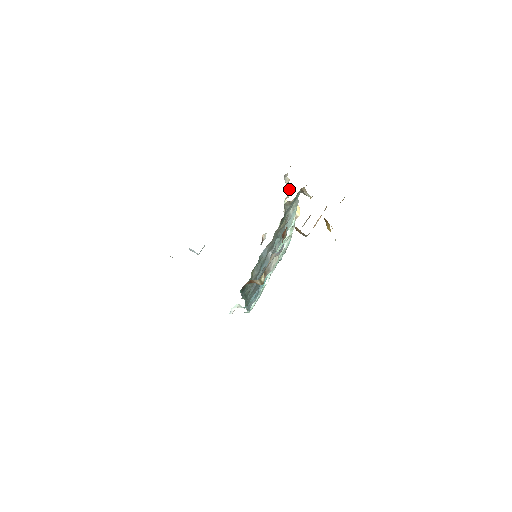
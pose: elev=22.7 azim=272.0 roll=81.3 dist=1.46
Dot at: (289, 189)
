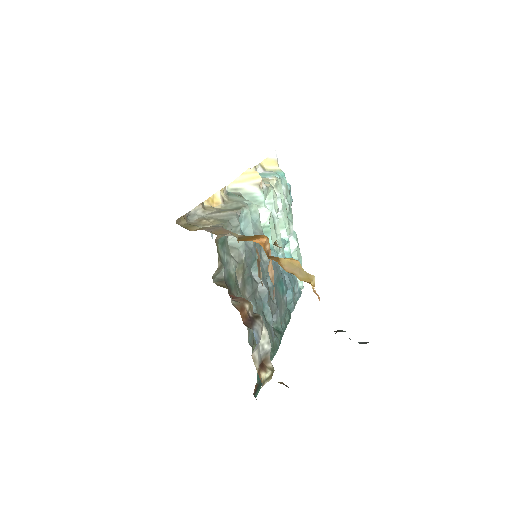
Dot at: (214, 197)
